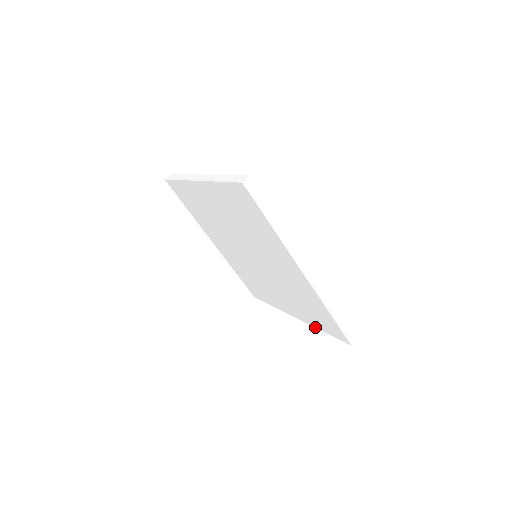
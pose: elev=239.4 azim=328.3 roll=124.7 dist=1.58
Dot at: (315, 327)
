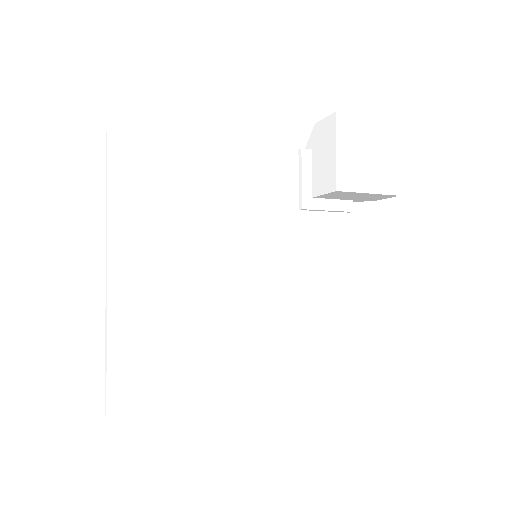
Dot at: occluded
